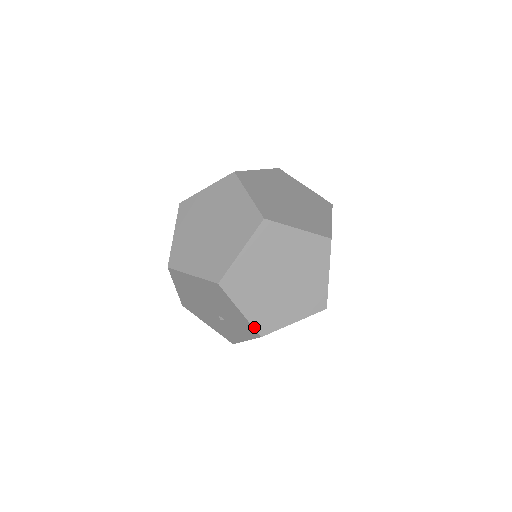
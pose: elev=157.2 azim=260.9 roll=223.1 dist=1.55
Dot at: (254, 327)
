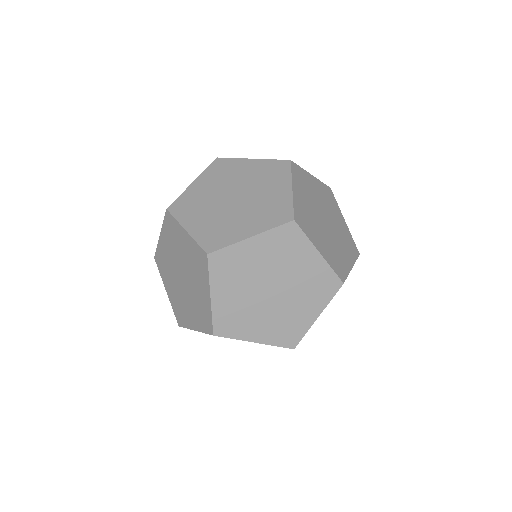
Dot at: occluded
